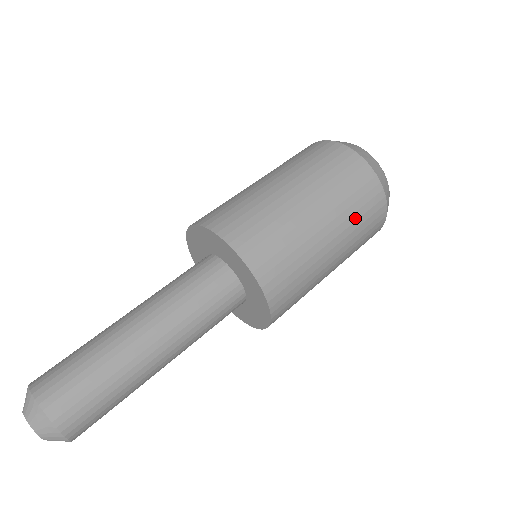
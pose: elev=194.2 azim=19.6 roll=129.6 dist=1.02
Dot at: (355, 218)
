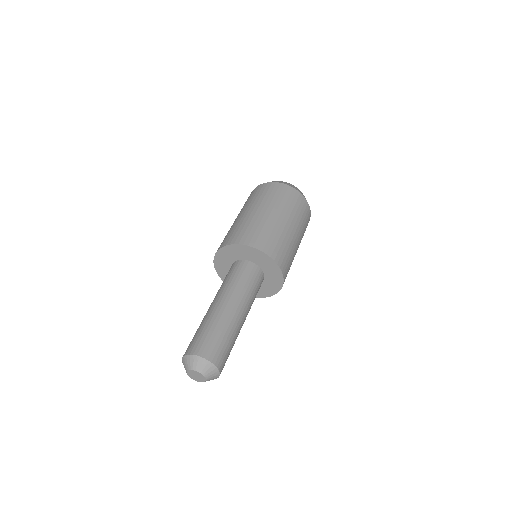
Dot at: (295, 211)
